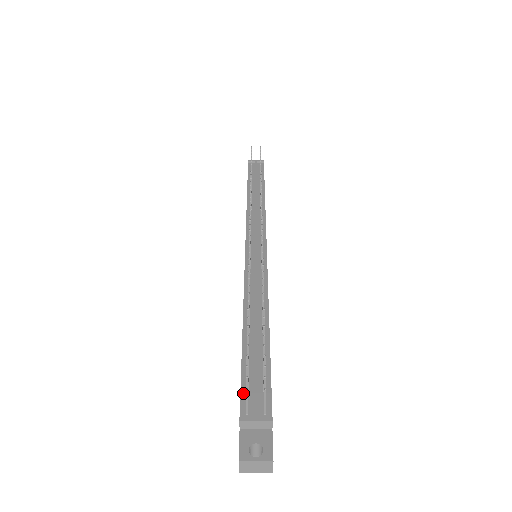
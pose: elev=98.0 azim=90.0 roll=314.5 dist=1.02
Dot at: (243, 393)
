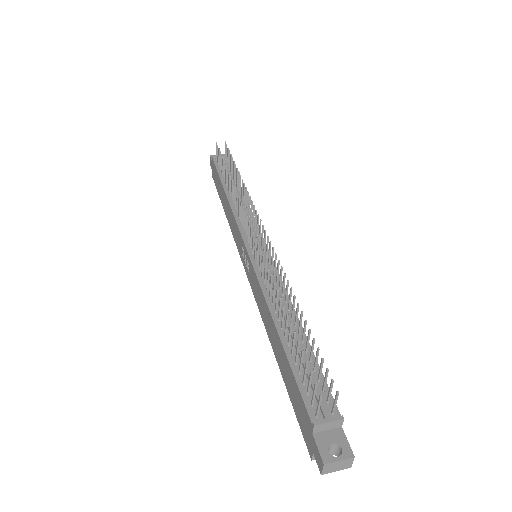
Dot at: (305, 398)
